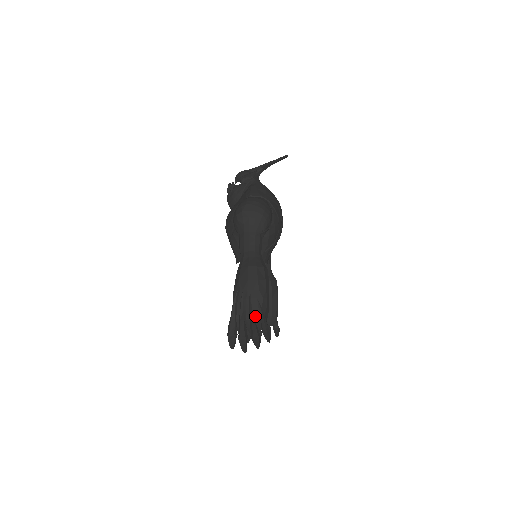
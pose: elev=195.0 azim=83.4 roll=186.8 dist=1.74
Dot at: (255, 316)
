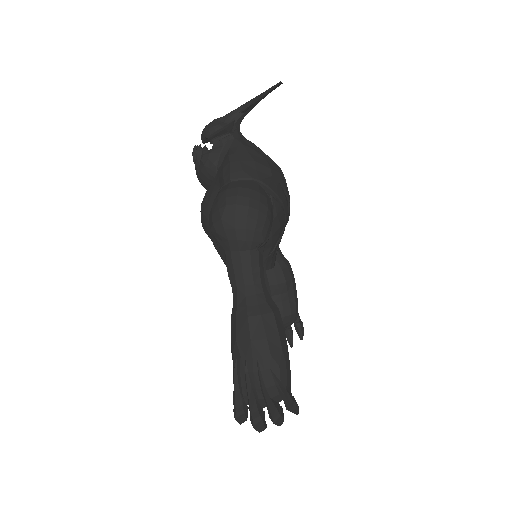
Dot at: (271, 394)
